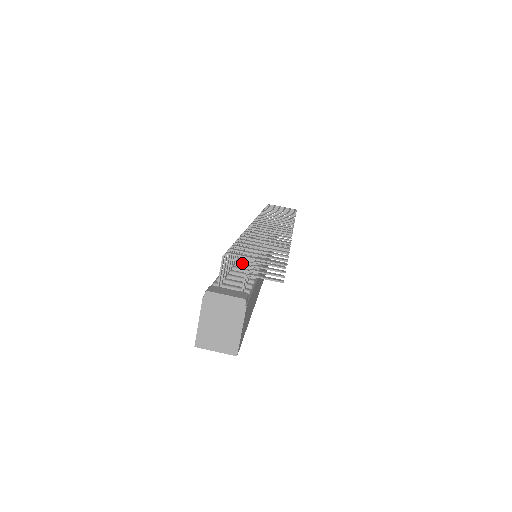
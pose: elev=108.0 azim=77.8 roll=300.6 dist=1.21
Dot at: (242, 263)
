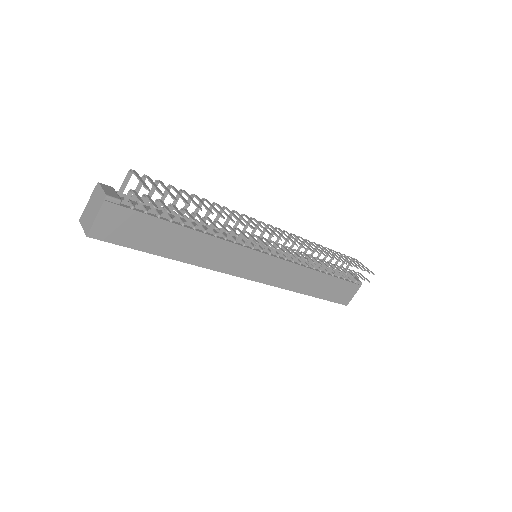
Dot at: occluded
